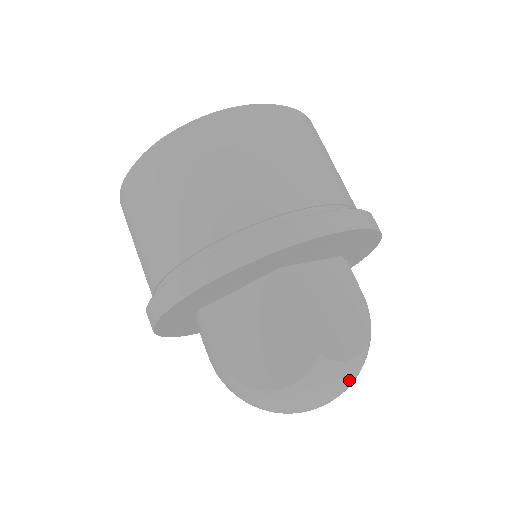
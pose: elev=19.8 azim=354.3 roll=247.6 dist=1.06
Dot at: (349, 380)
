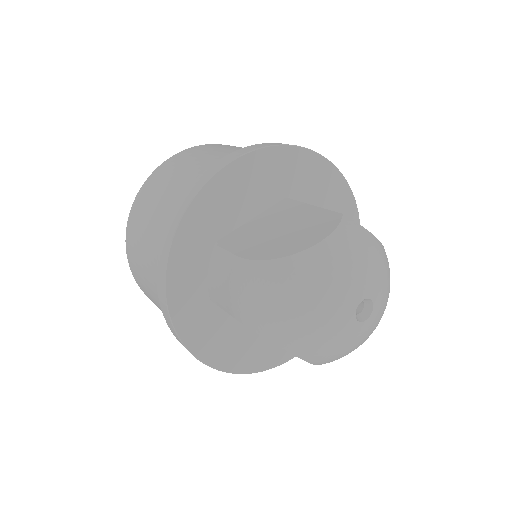
Dot at: (381, 262)
